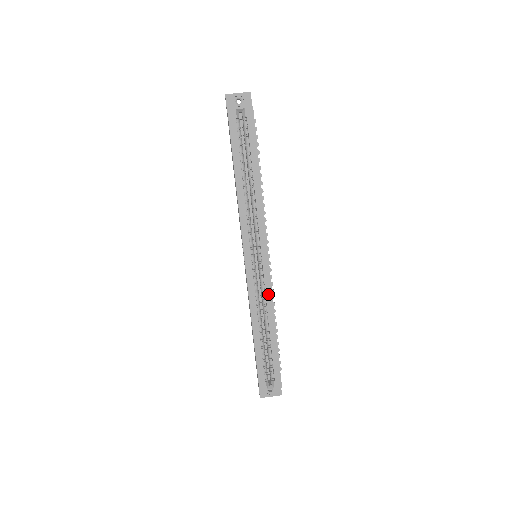
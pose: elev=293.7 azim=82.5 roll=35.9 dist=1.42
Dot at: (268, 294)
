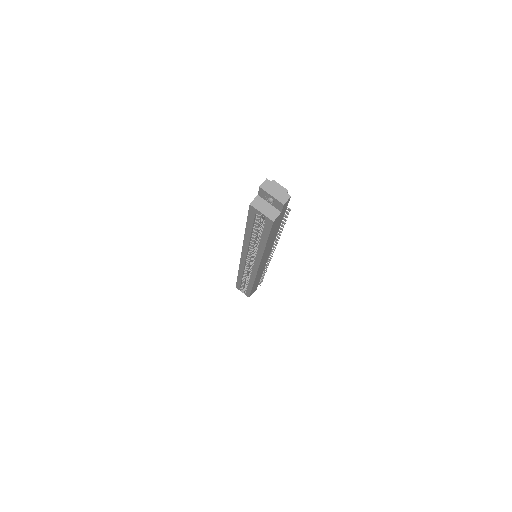
Dot at: (252, 277)
